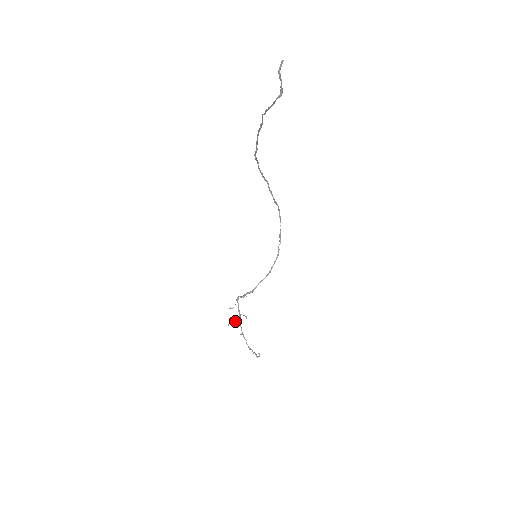
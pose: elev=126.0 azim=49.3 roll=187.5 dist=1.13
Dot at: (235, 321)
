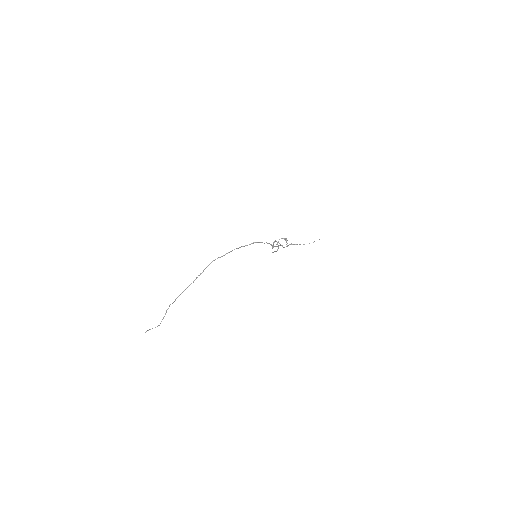
Dot at: occluded
